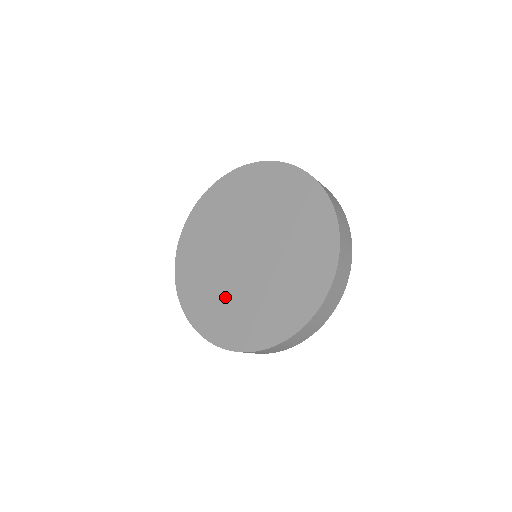
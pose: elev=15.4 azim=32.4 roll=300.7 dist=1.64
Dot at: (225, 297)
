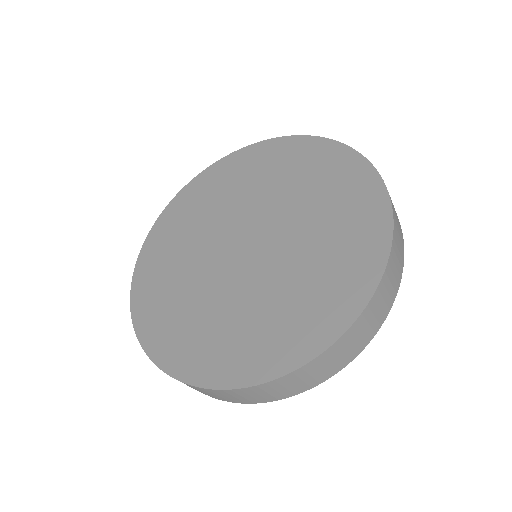
Dot at: (183, 269)
